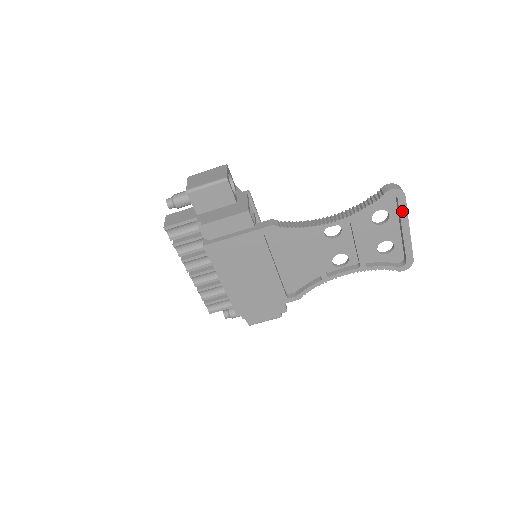
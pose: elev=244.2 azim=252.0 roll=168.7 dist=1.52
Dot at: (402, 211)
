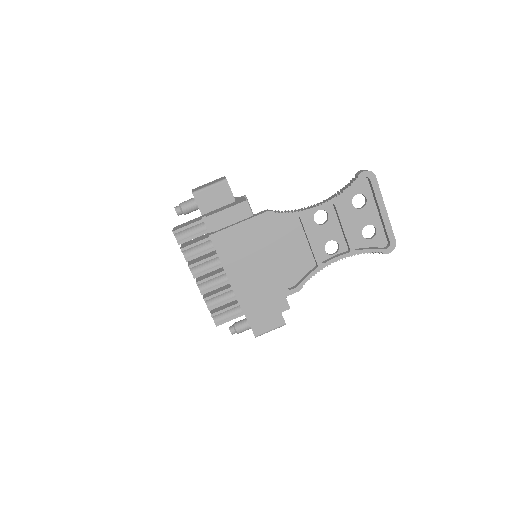
Dot at: (376, 192)
